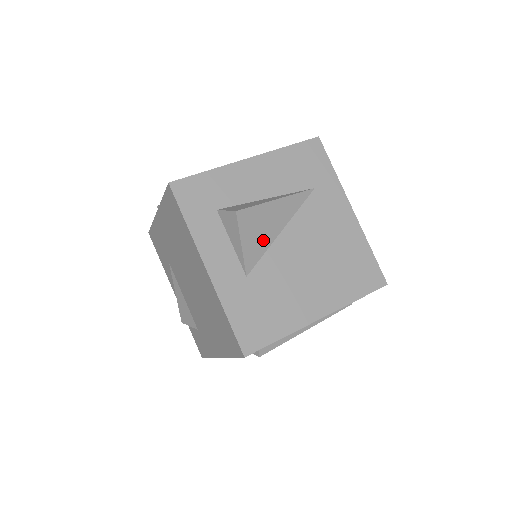
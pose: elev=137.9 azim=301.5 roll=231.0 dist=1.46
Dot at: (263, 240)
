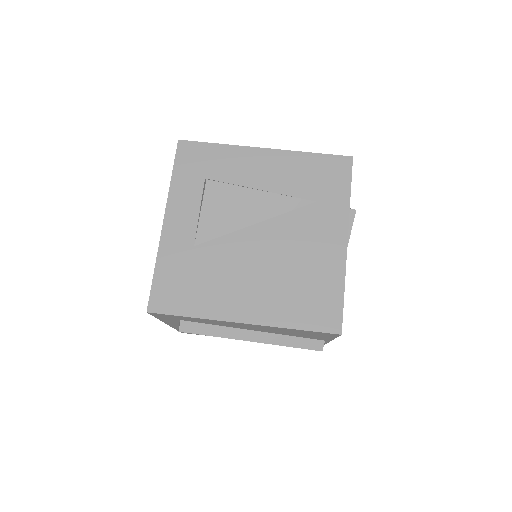
Dot at: (228, 222)
